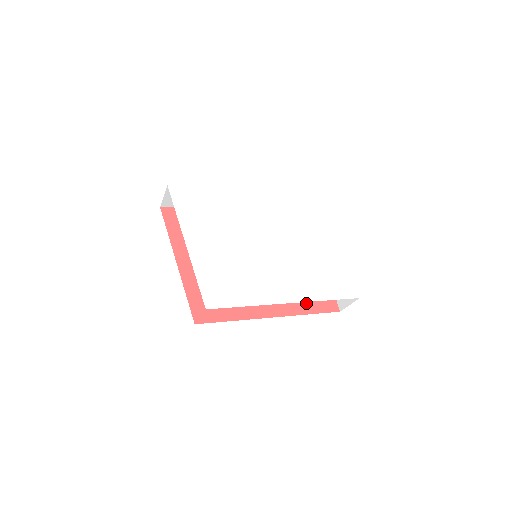
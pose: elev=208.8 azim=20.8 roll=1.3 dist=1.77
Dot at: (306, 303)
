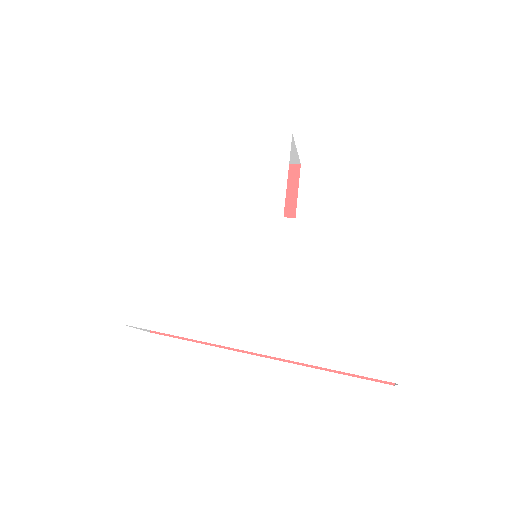
Dot at: occluded
